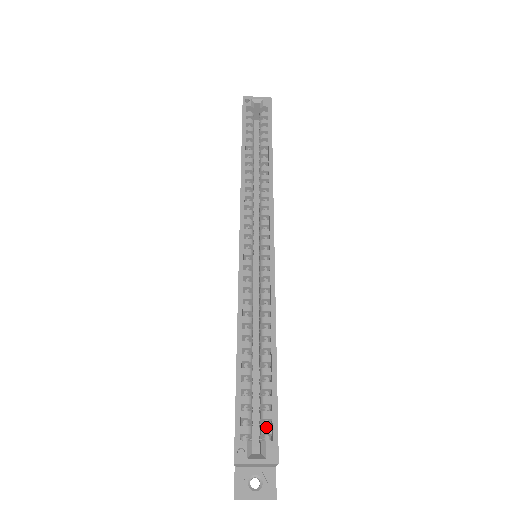
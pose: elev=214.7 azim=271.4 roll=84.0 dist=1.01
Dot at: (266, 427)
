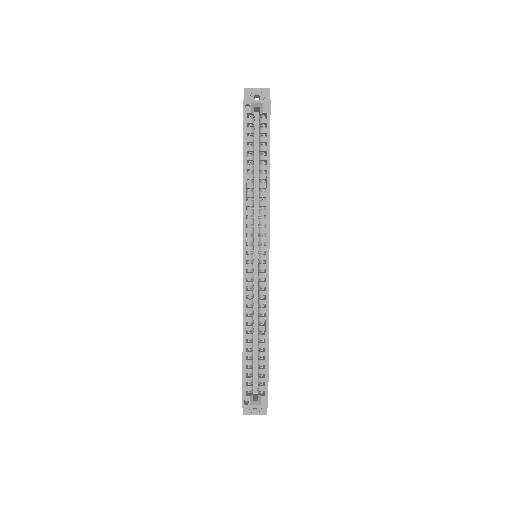
Dot at: (261, 387)
